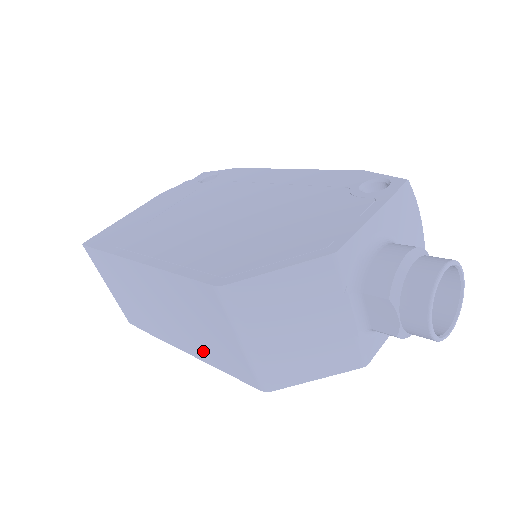
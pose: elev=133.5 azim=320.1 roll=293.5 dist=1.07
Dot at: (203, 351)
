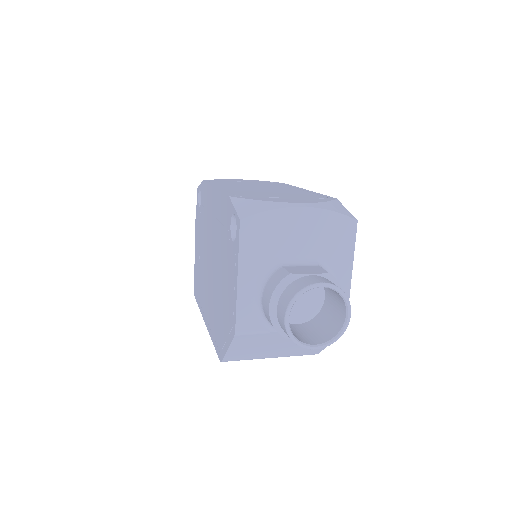
Dot at: occluded
